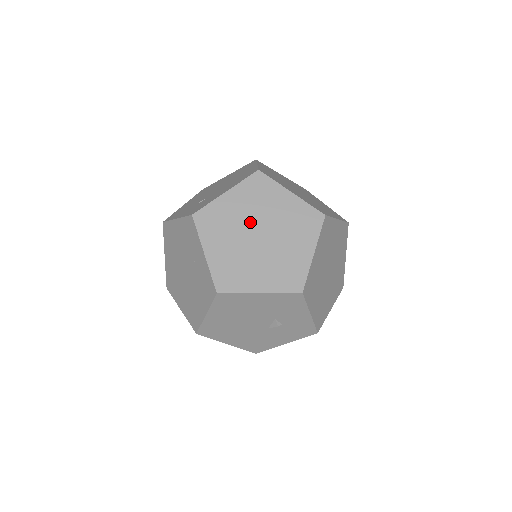
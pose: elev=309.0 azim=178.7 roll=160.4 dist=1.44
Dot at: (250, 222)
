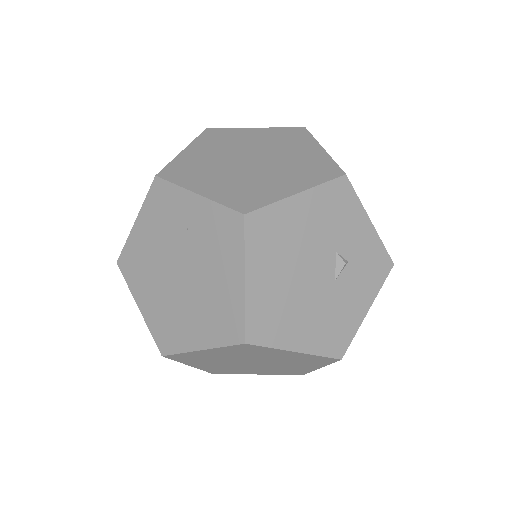
Dot at: (231, 156)
